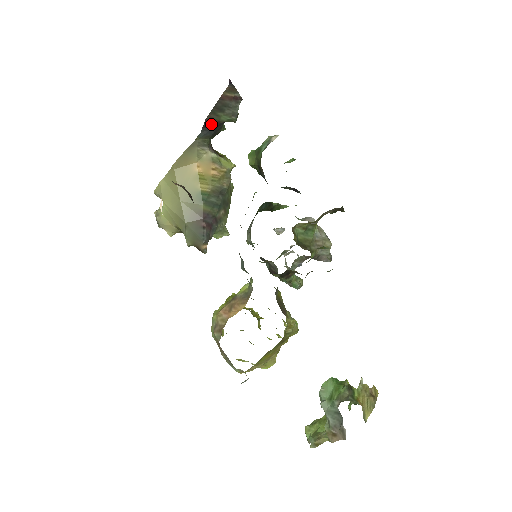
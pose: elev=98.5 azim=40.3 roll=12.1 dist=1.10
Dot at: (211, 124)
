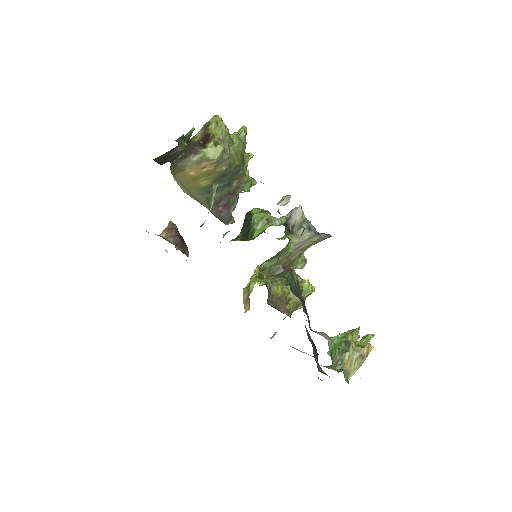
Dot at: (171, 159)
